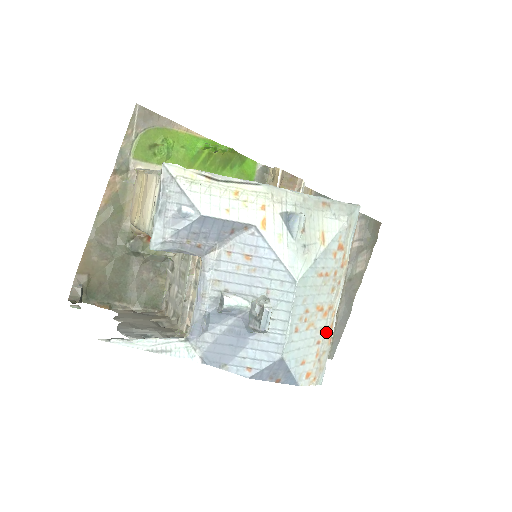
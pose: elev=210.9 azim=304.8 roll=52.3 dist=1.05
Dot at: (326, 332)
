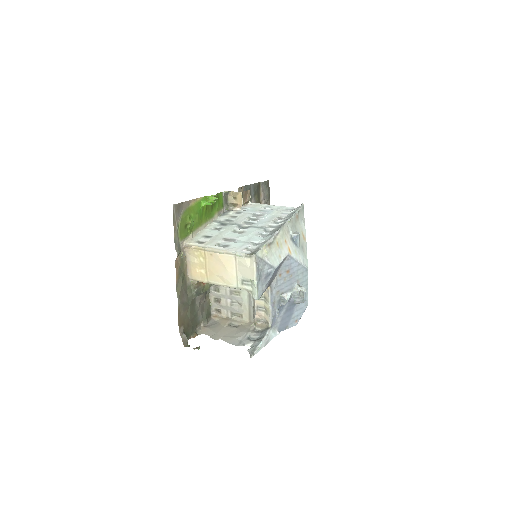
Dot at: occluded
